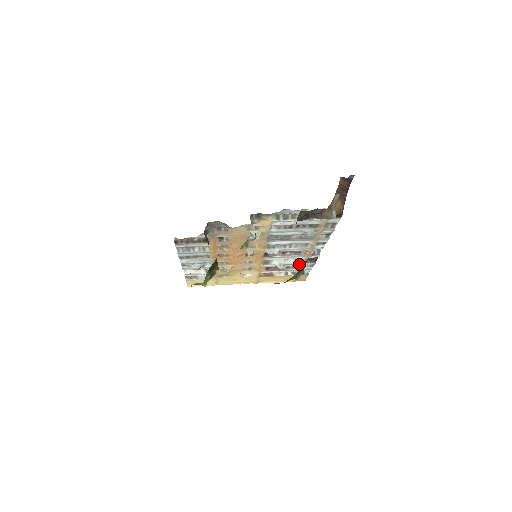
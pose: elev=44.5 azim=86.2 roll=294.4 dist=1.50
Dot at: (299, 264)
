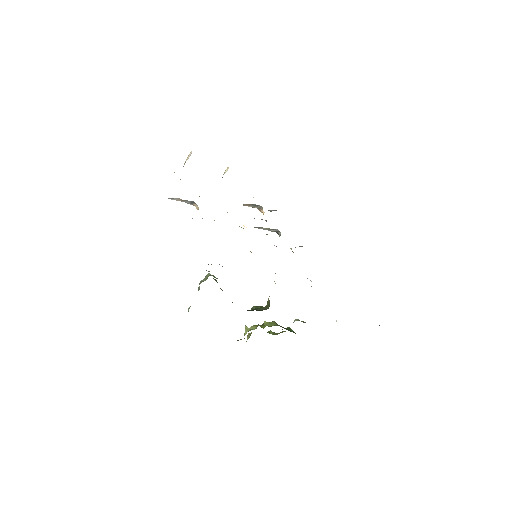
Dot at: occluded
